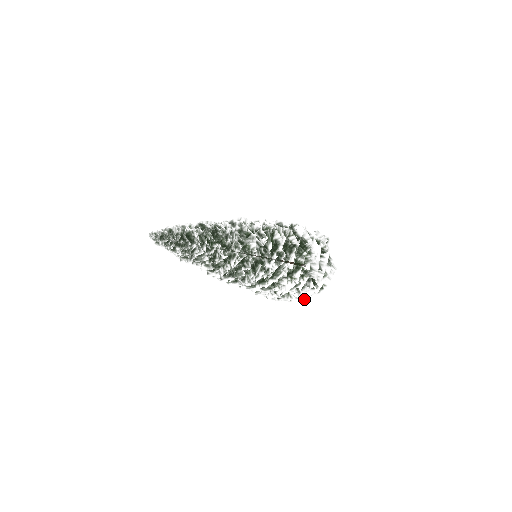
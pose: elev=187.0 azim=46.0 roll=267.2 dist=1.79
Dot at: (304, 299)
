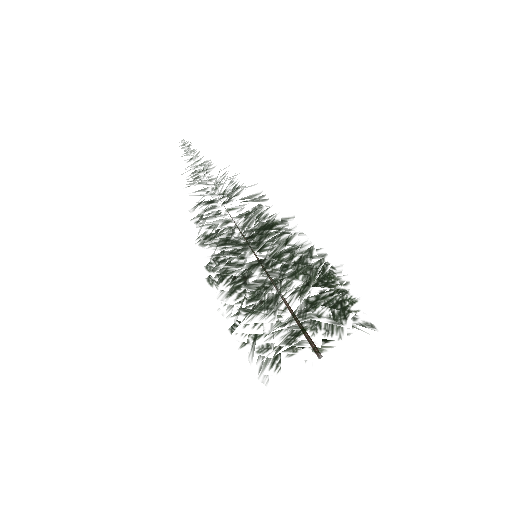
Dot at: occluded
